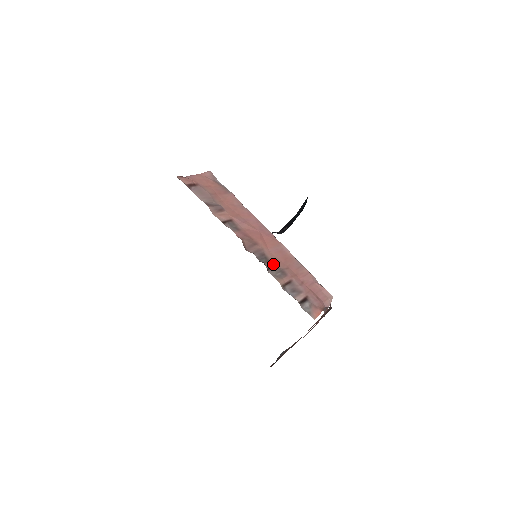
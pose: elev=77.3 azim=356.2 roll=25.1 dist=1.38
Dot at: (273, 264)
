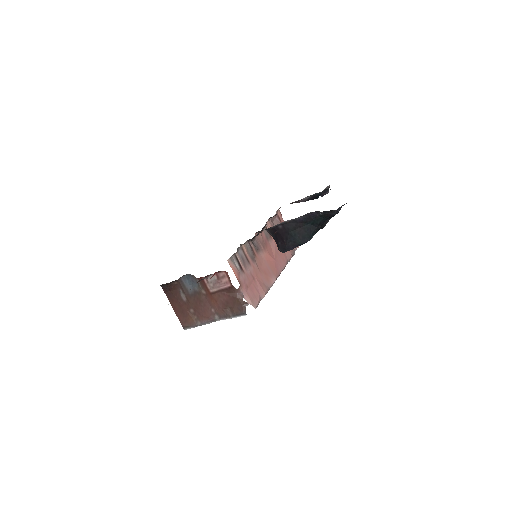
Dot at: (256, 254)
